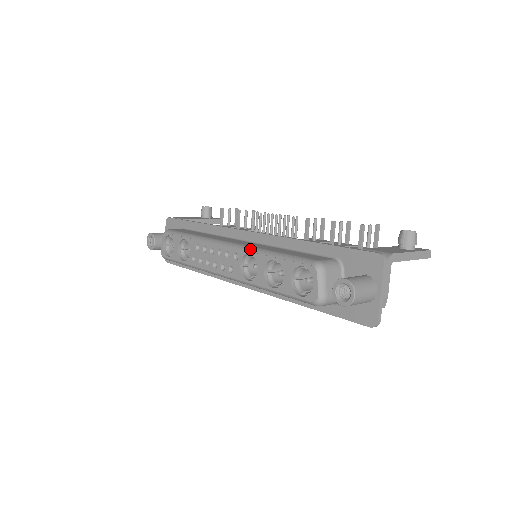
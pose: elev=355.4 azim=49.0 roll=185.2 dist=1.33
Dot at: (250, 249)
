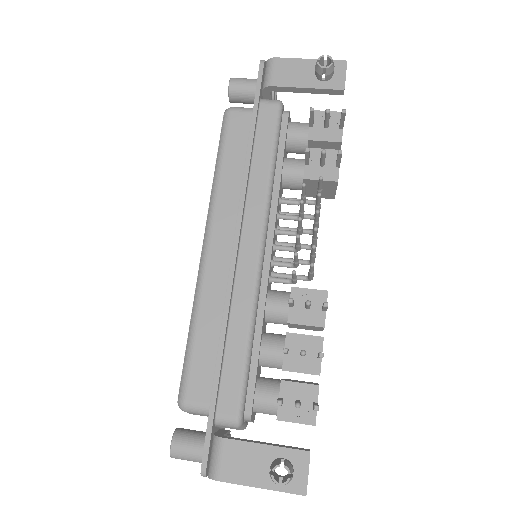
Dot at: (196, 293)
